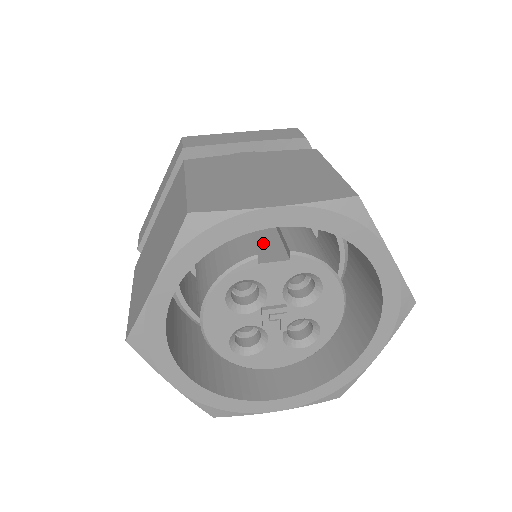
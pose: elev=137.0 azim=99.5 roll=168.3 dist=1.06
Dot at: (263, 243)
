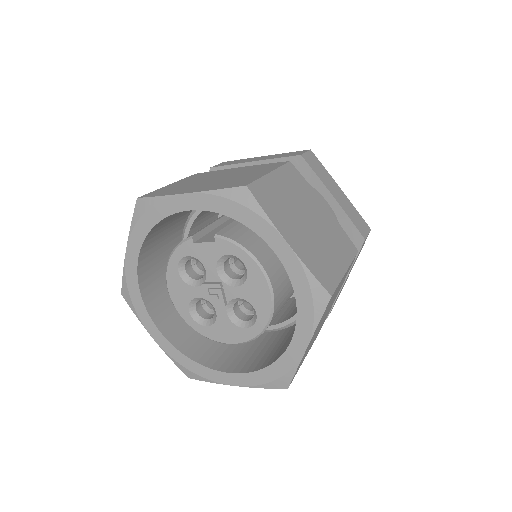
Dot at: (216, 232)
